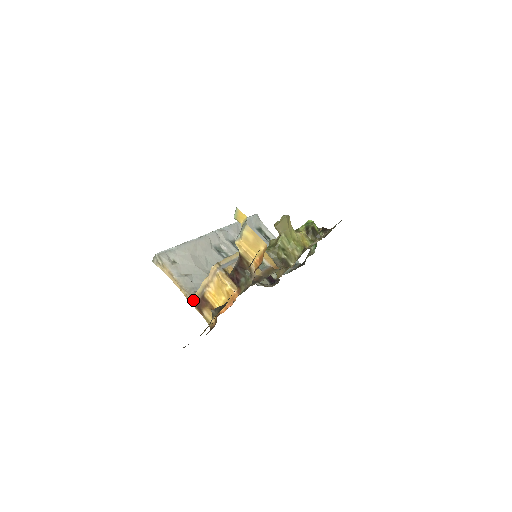
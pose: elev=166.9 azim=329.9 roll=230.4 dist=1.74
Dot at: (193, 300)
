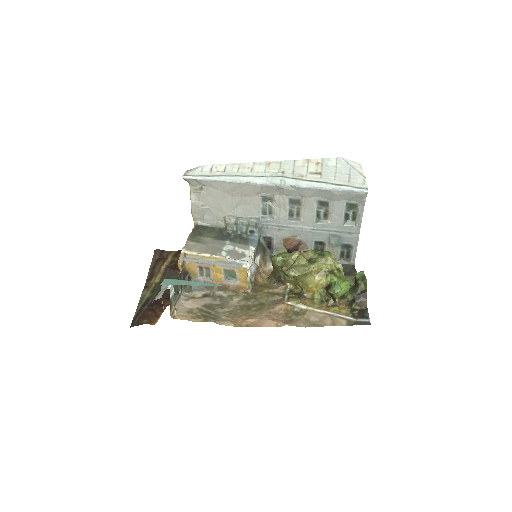
Dot at: occluded
